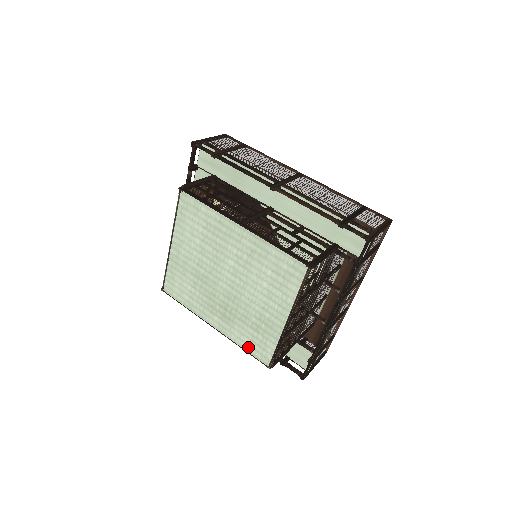
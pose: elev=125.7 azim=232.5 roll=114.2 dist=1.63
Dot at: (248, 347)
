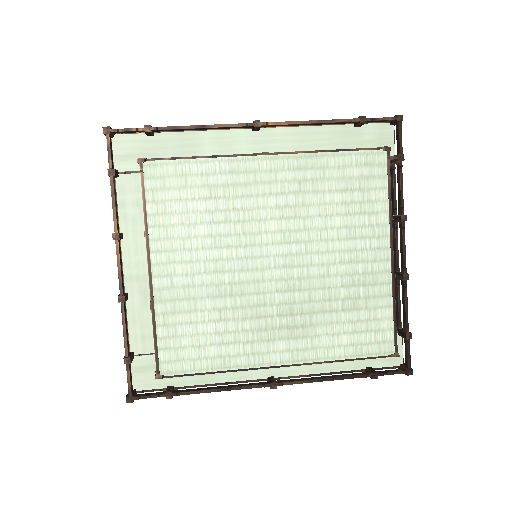
Dot at: (352, 349)
